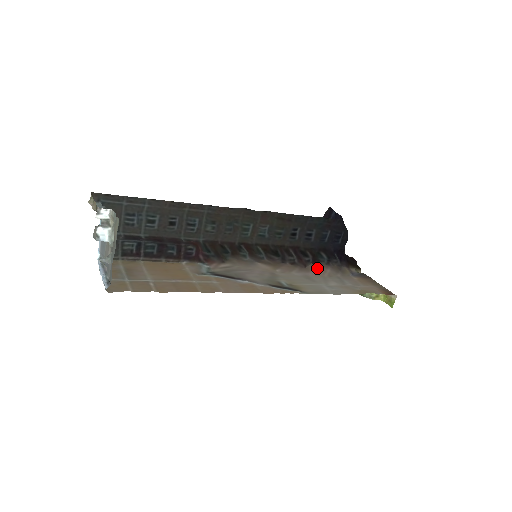
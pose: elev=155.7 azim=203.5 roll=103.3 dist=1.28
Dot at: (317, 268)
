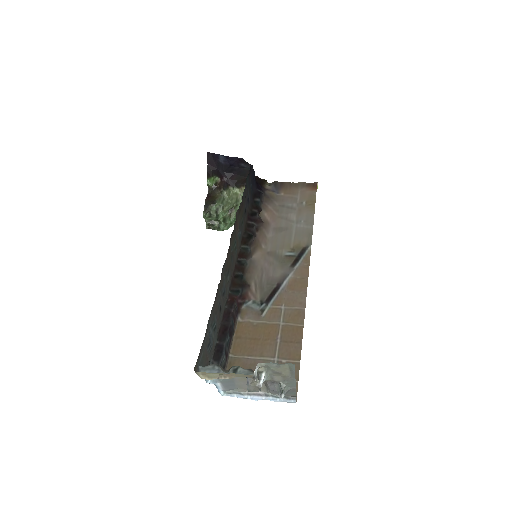
Dot at: (266, 214)
